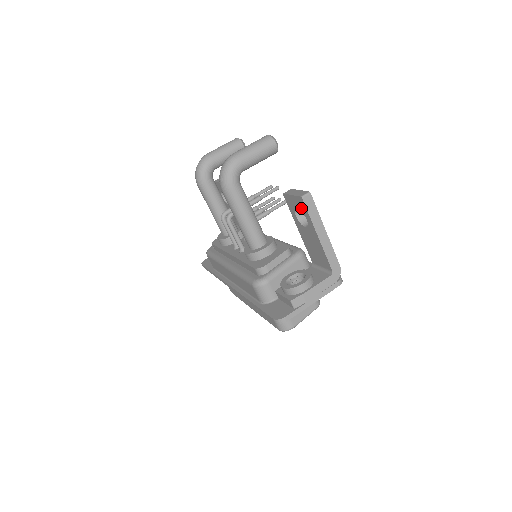
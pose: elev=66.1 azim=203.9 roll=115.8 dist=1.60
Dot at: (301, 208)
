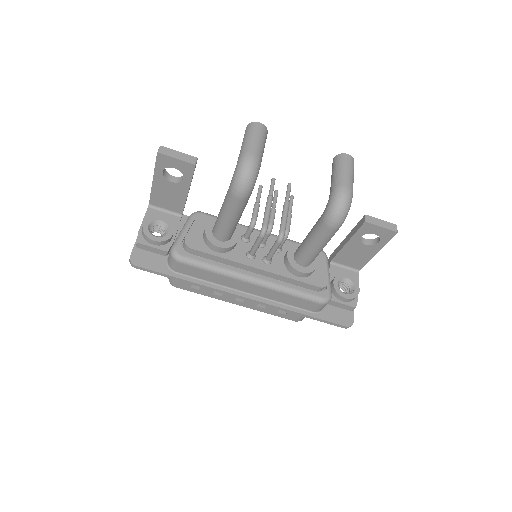
Dot at: (383, 236)
